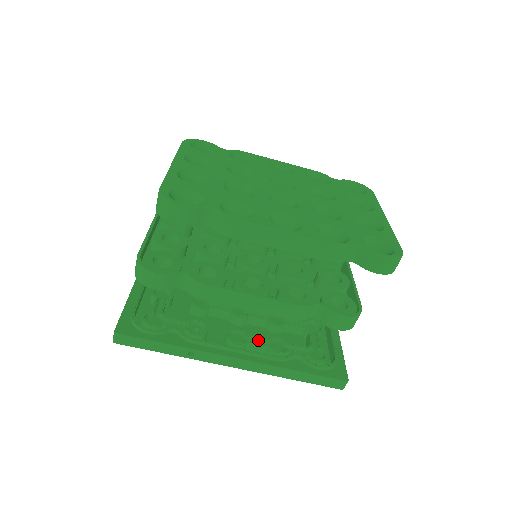
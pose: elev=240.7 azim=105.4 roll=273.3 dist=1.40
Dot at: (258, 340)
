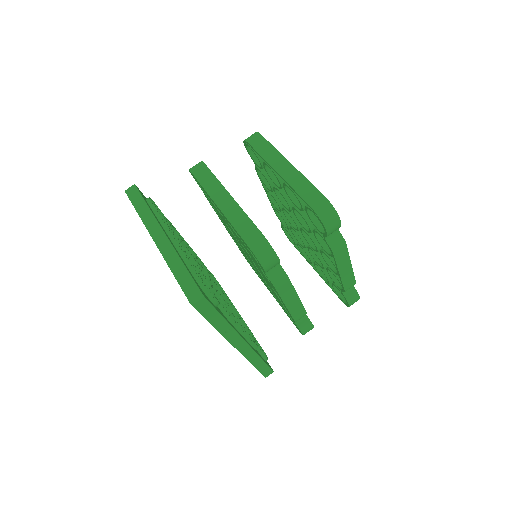
Dot at: occluded
